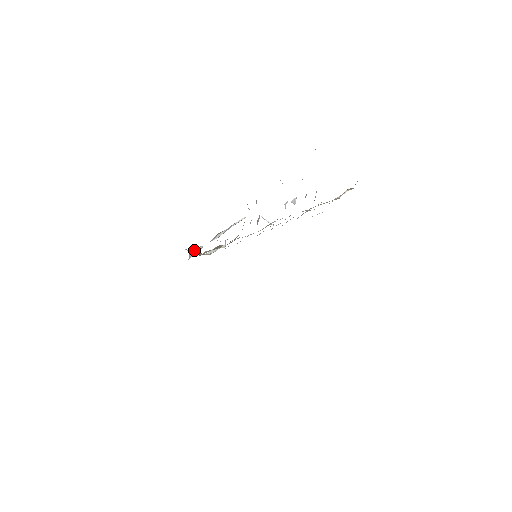
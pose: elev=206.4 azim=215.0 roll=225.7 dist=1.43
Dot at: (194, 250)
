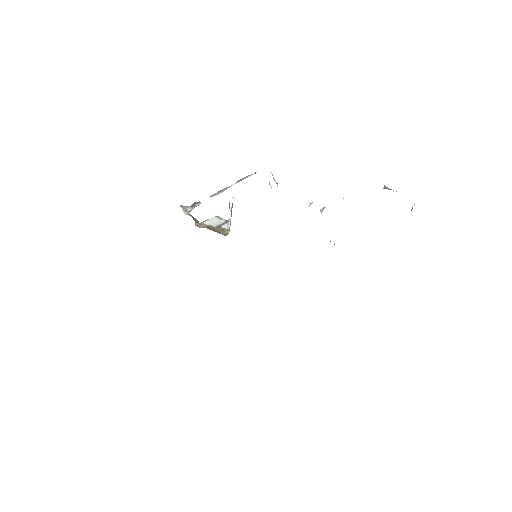
Dot at: (190, 208)
